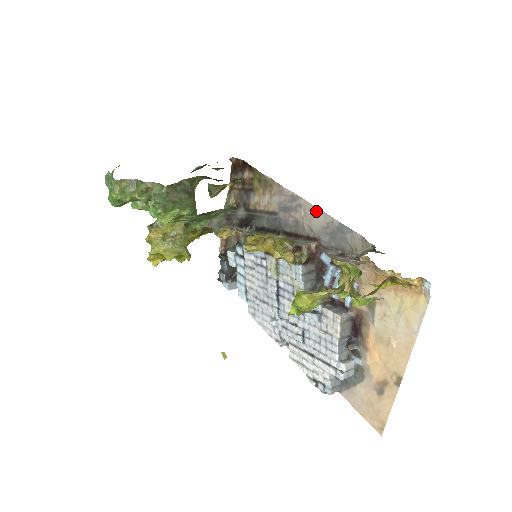
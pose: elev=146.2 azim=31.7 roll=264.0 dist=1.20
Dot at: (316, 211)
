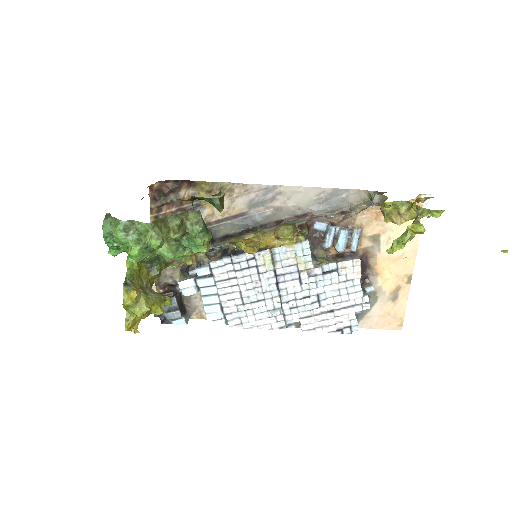
Dot at: (302, 190)
